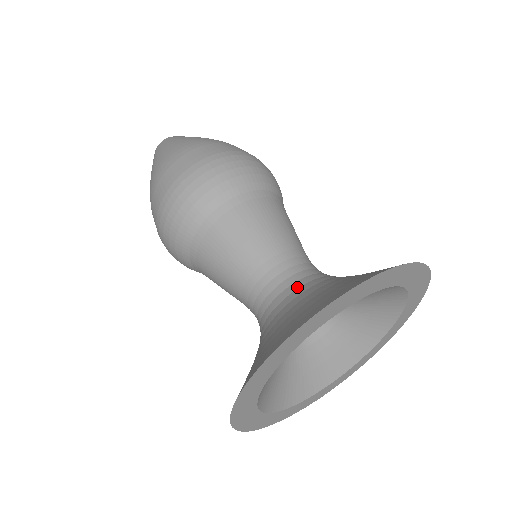
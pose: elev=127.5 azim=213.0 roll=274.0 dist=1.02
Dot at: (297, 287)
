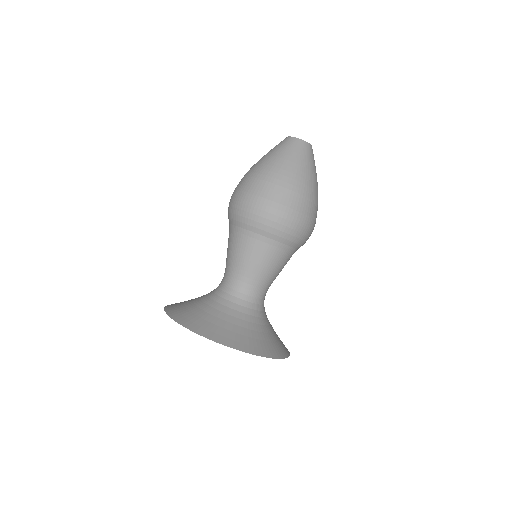
Dot at: (244, 305)
